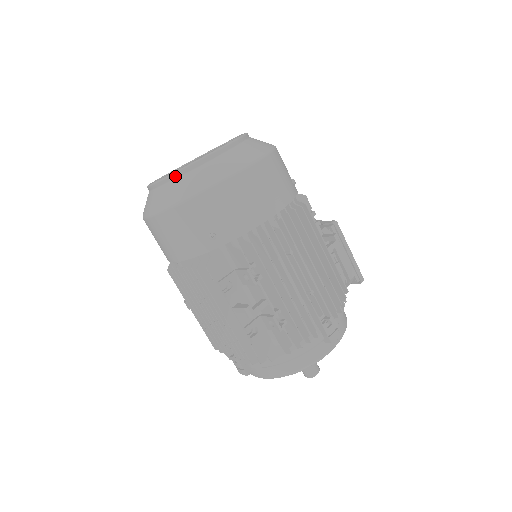
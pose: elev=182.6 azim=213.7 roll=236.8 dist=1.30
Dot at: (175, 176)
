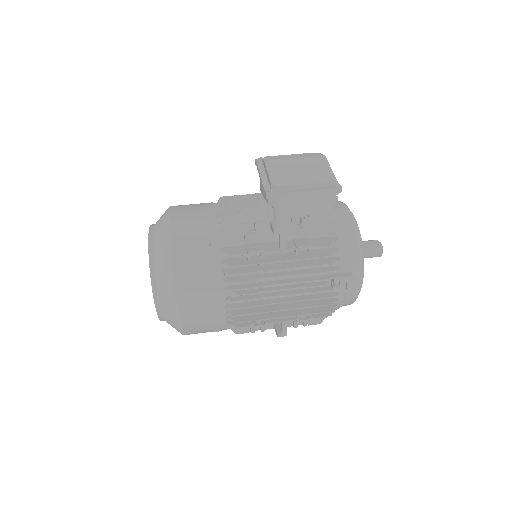
Dot at: occluded
